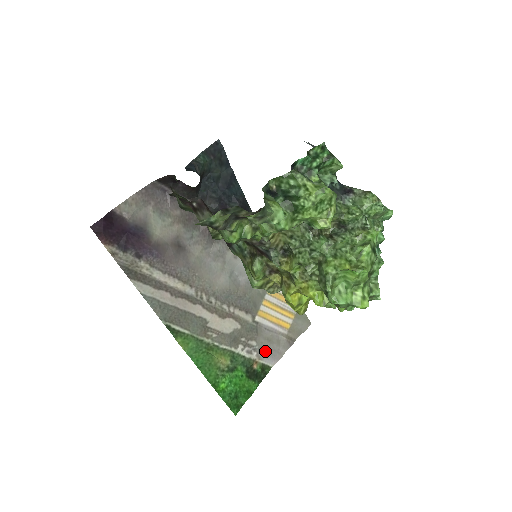
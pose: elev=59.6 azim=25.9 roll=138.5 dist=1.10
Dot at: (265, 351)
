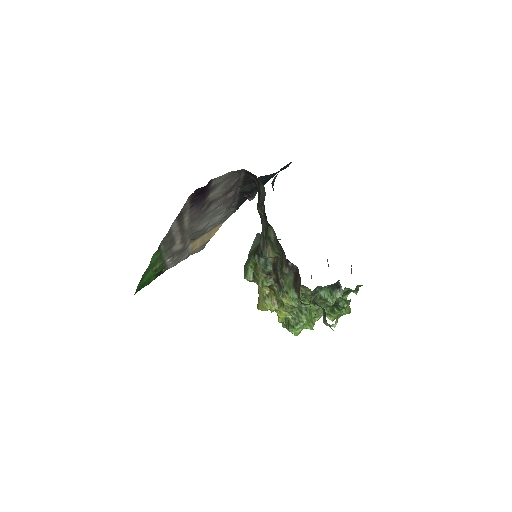
Dot at: (175, 261)
